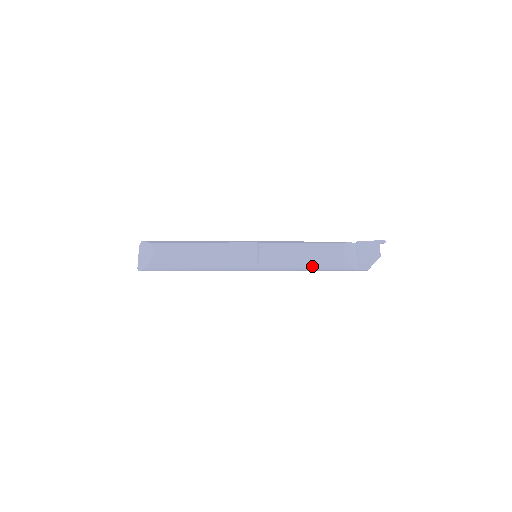
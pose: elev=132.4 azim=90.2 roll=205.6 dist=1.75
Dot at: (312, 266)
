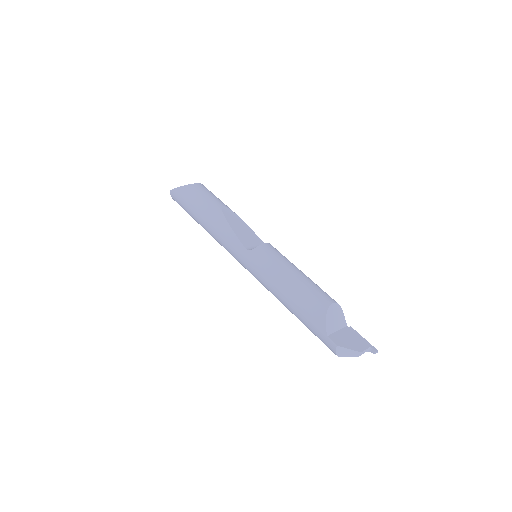
Dot at: (292, 290)
